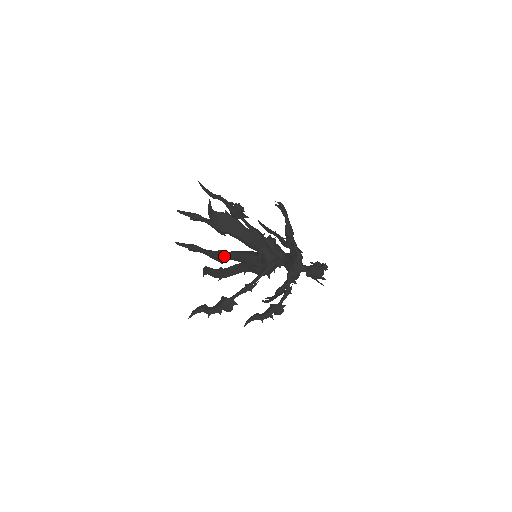
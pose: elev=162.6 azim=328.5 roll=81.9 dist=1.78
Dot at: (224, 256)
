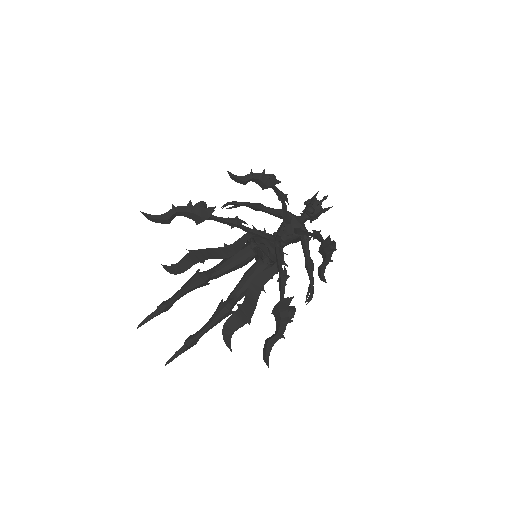
Dot at: (229, 300)
